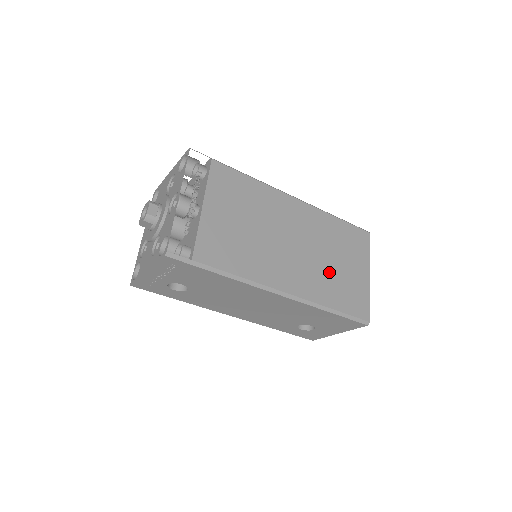
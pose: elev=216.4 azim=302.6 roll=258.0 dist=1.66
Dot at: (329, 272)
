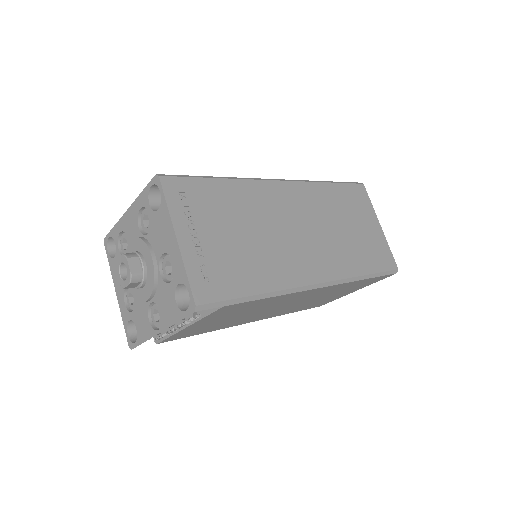
Dot at: occluded
